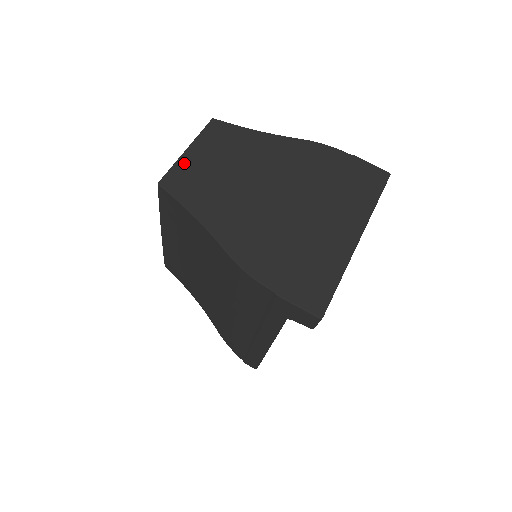
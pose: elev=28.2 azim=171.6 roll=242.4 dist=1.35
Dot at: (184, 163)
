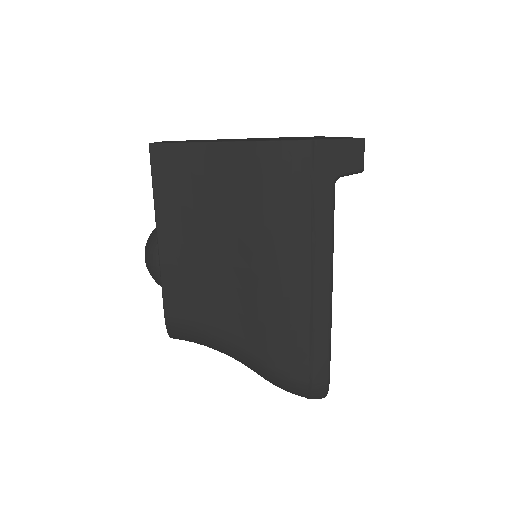
Dot at: occluded
